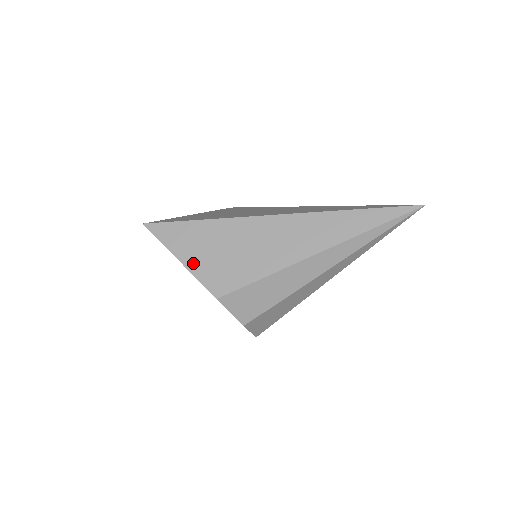
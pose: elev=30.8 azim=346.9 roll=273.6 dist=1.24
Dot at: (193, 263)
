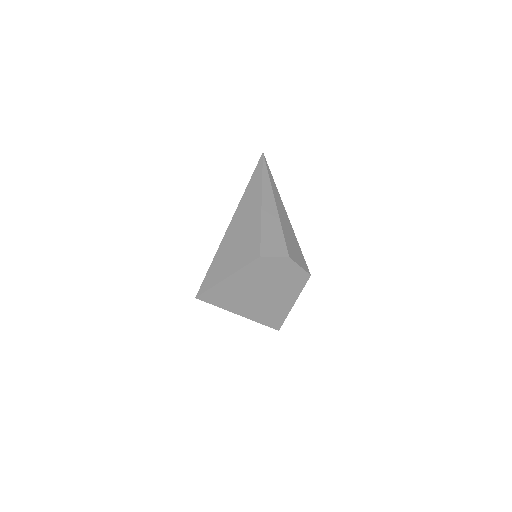
Dot at: (233, 268)
